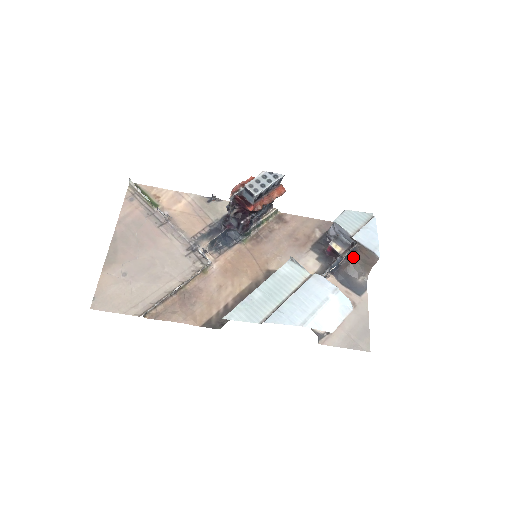
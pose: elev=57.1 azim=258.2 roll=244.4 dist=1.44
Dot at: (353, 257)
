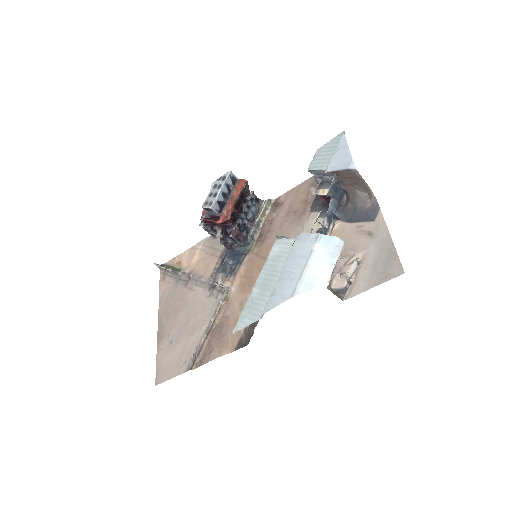
Dot at: (345, 188)
